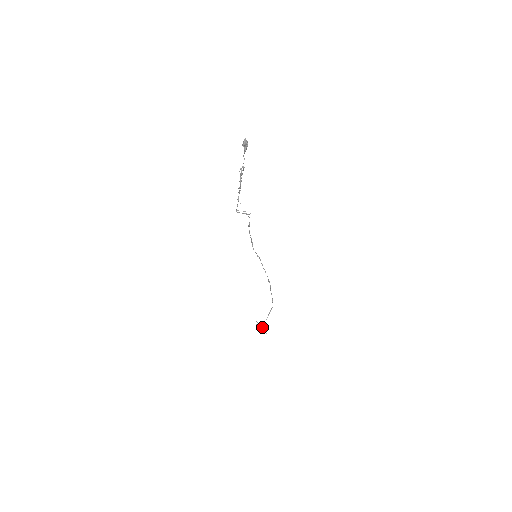
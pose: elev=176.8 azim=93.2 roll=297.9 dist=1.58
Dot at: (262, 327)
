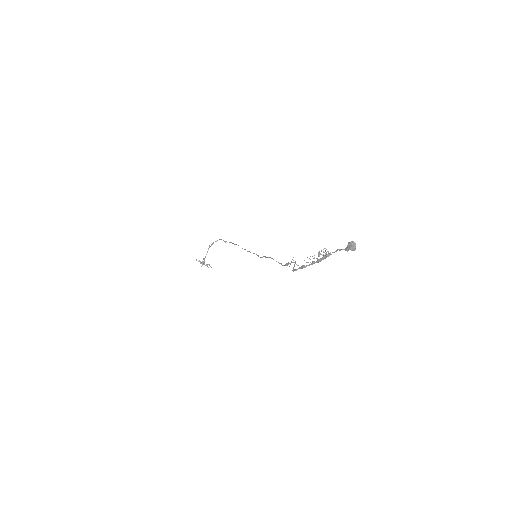
Dot at: (204, 264)
